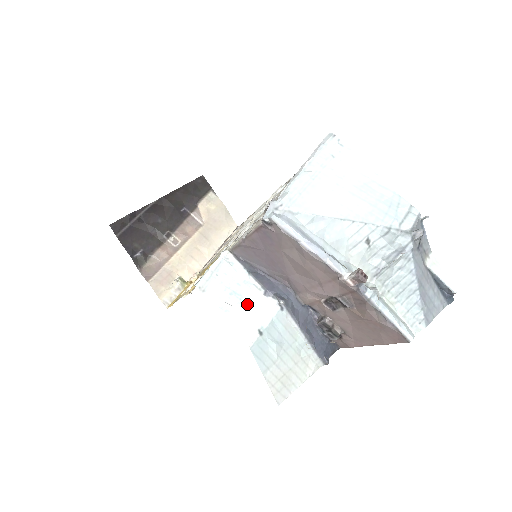
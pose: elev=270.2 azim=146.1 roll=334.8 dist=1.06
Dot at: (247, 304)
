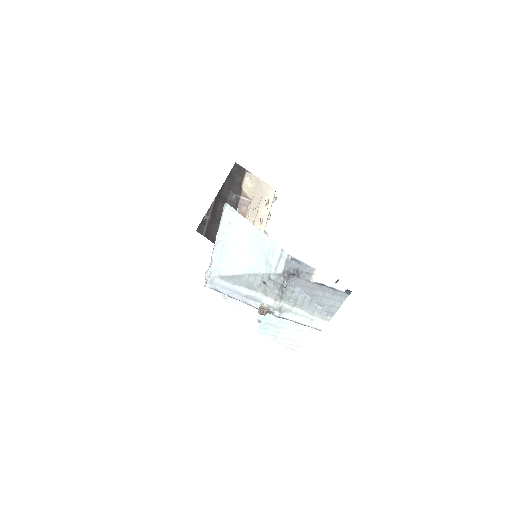
Dot at: occluded
